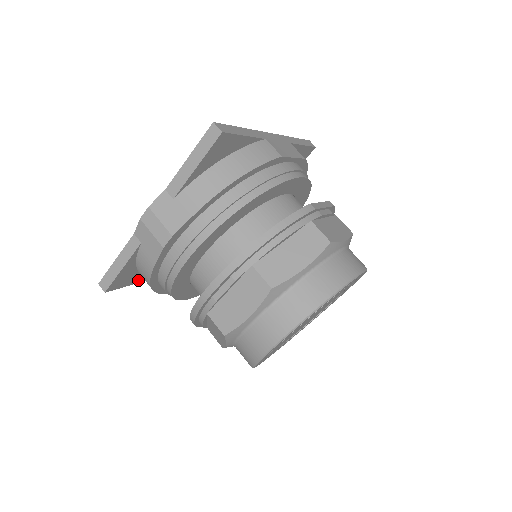
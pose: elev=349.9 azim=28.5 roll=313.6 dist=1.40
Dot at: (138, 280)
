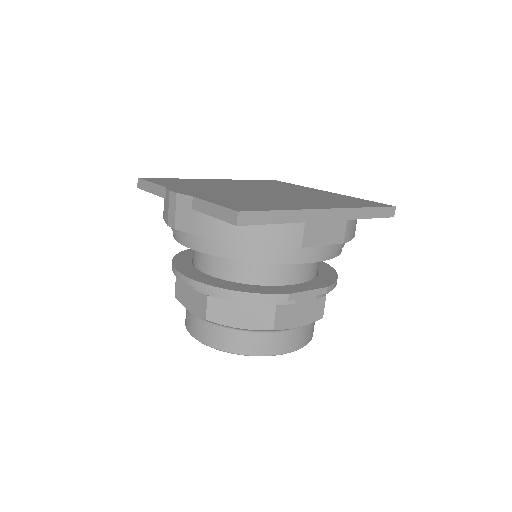
Dot at: occluded
